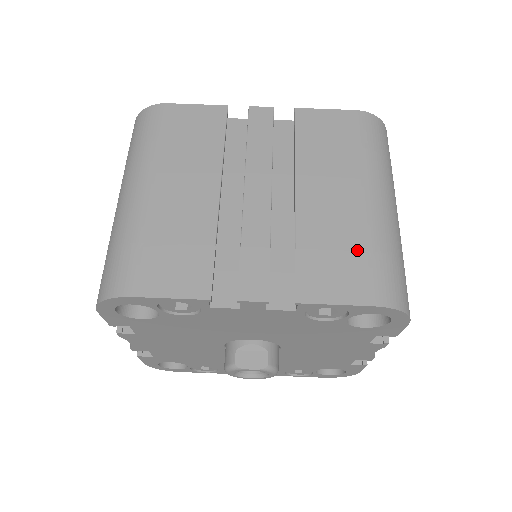
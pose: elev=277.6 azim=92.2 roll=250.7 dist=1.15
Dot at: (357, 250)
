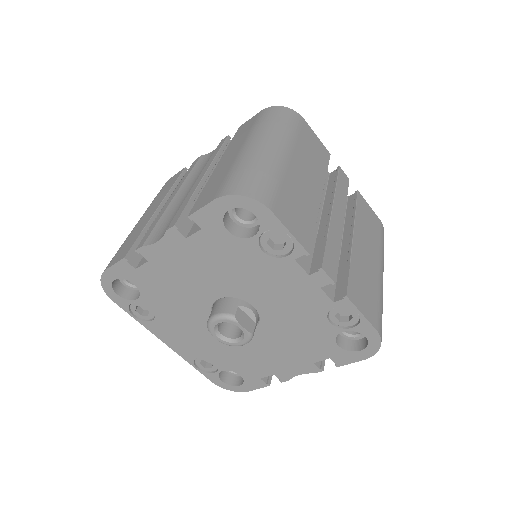
Dot at: (374, 293)
